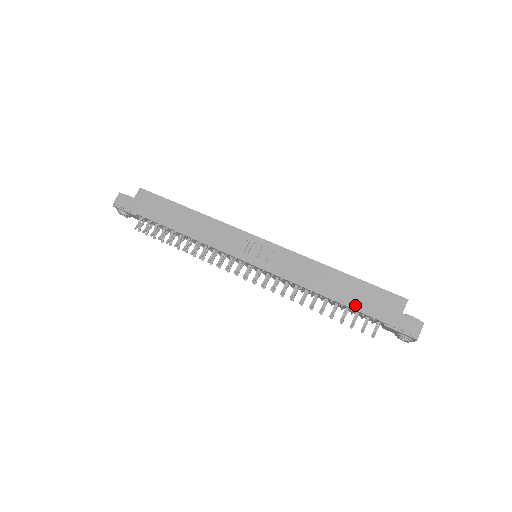
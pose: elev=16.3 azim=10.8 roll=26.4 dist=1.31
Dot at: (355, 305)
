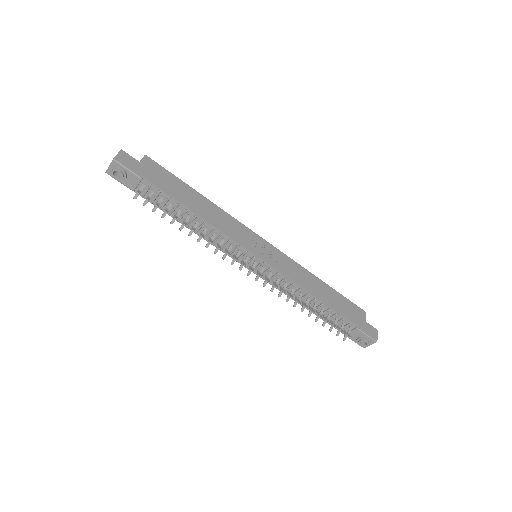
Dot at: (339, 310)
